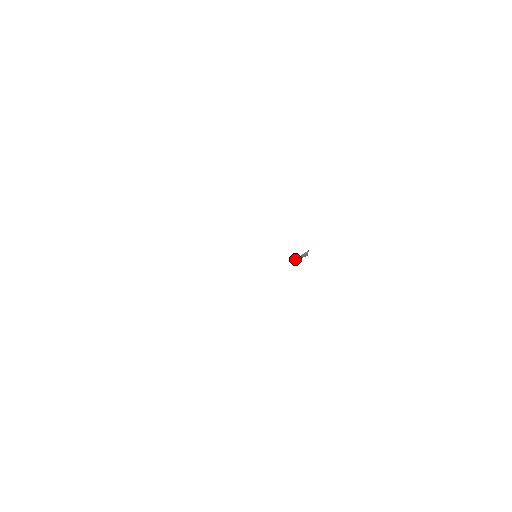
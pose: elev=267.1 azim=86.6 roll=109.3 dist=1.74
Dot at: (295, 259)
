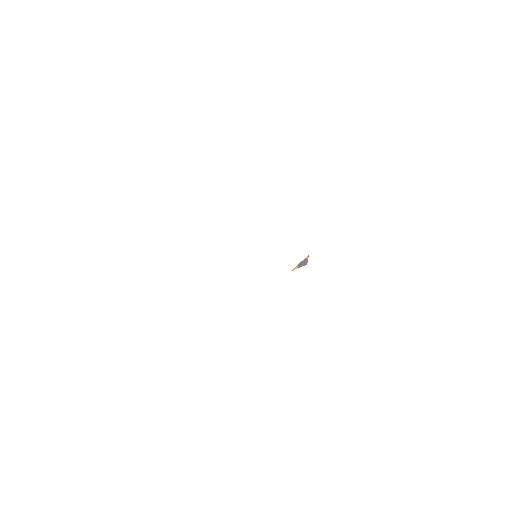
Dot at: (294, 268)
